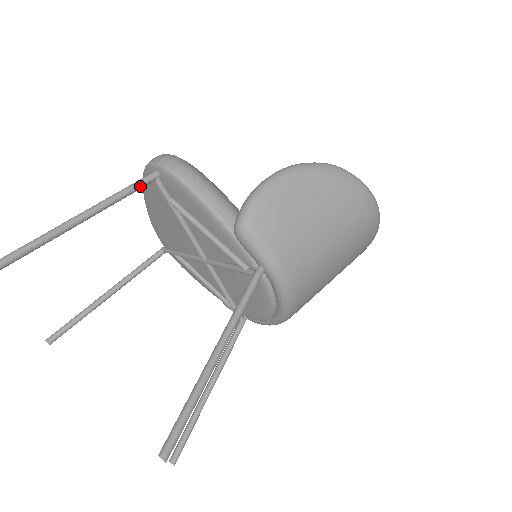
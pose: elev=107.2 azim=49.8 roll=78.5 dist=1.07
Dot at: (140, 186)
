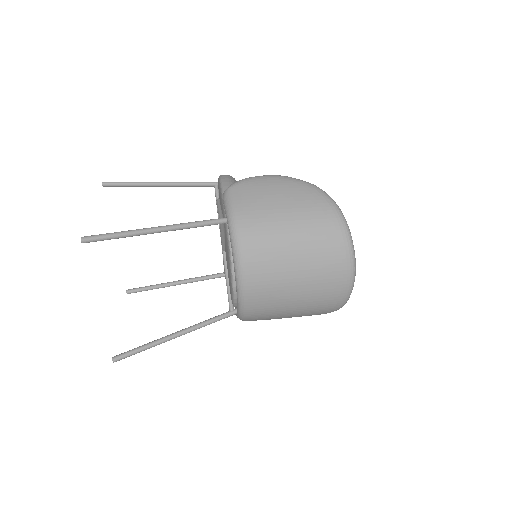
Dot at: (203, 184)
